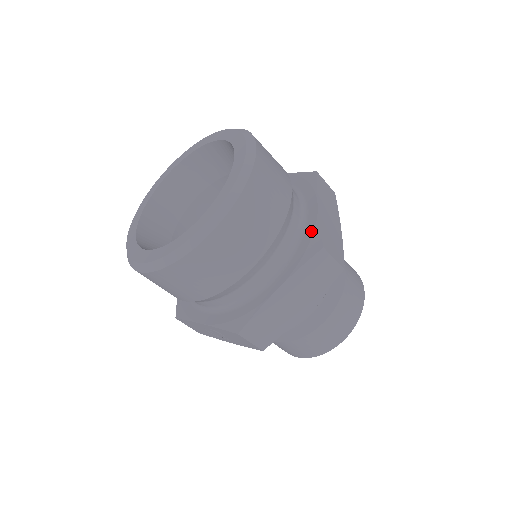
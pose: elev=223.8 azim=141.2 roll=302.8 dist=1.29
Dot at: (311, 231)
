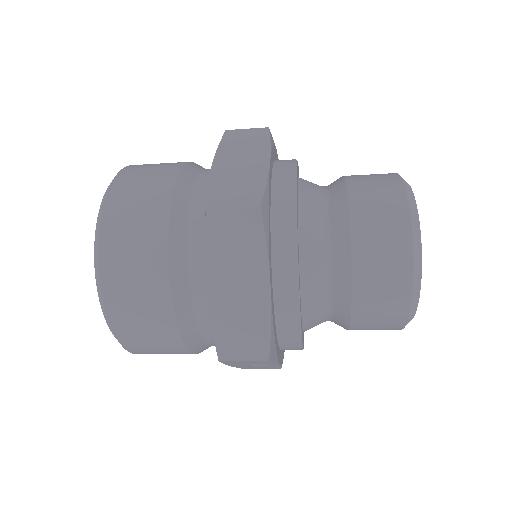
Dot at: occluded
